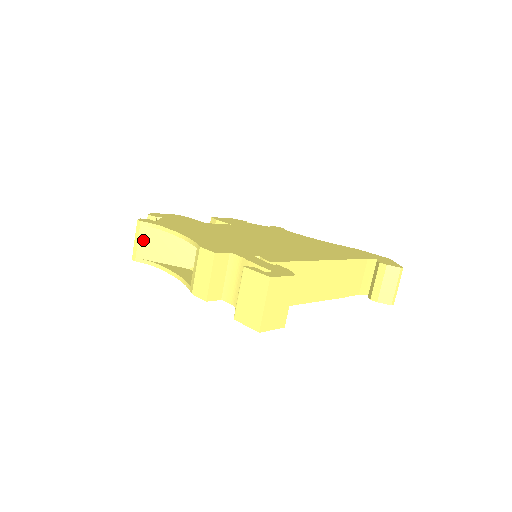
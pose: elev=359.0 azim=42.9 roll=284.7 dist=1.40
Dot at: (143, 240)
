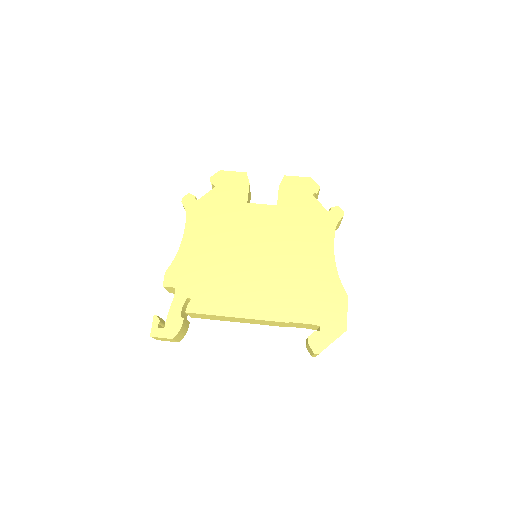
Dot at: occluded
